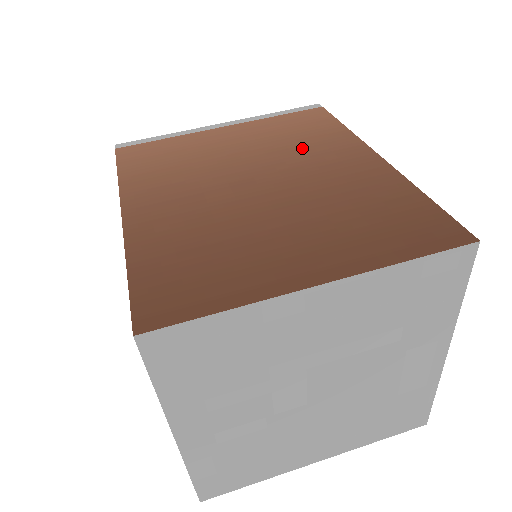
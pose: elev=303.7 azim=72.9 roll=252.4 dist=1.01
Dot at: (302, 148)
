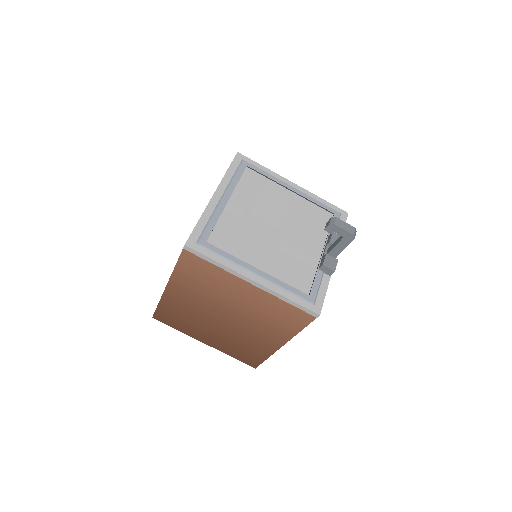
Dot at: (264, 323)
